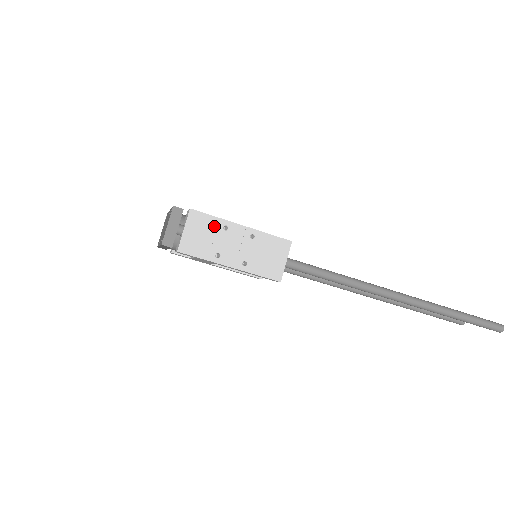
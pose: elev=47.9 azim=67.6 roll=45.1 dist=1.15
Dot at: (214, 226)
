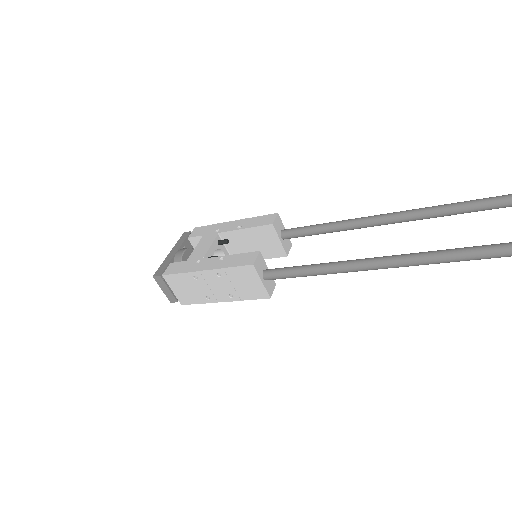
Dot at: (187, 280)
